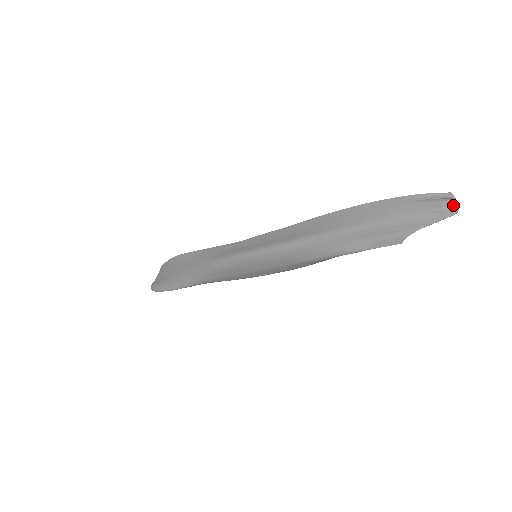
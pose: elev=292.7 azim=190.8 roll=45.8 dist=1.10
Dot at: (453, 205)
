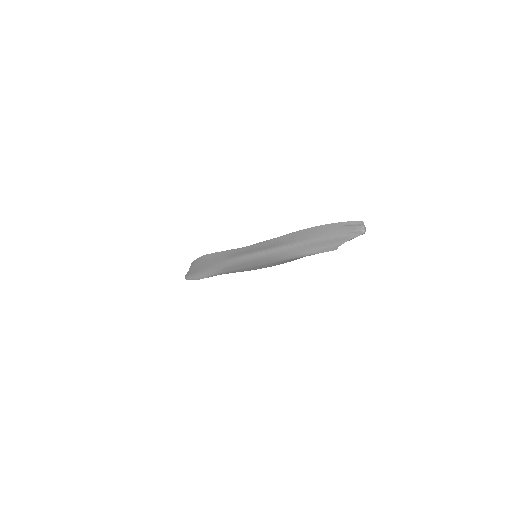
Dot at: (362, 229)
